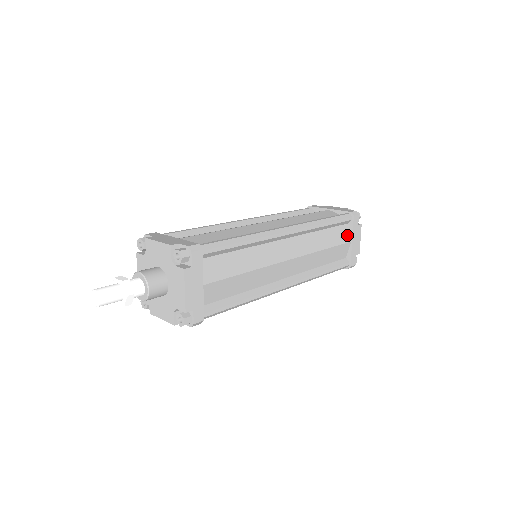
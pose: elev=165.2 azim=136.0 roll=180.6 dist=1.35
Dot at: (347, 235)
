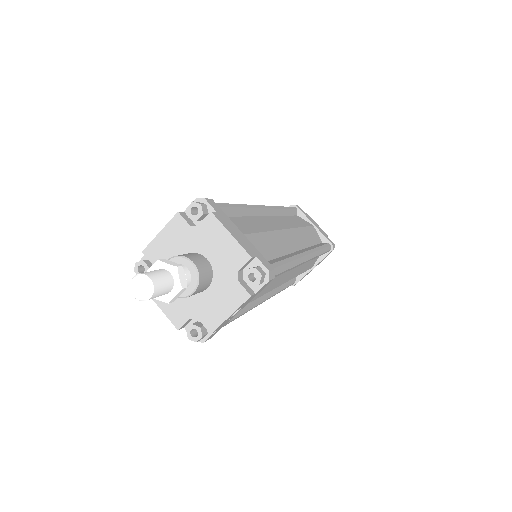
Dot at: (306, 222)
